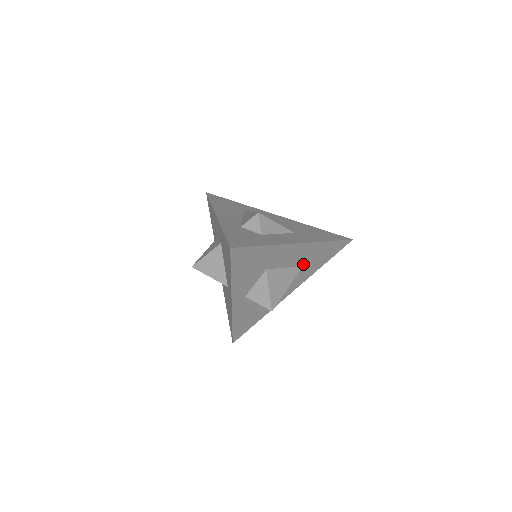
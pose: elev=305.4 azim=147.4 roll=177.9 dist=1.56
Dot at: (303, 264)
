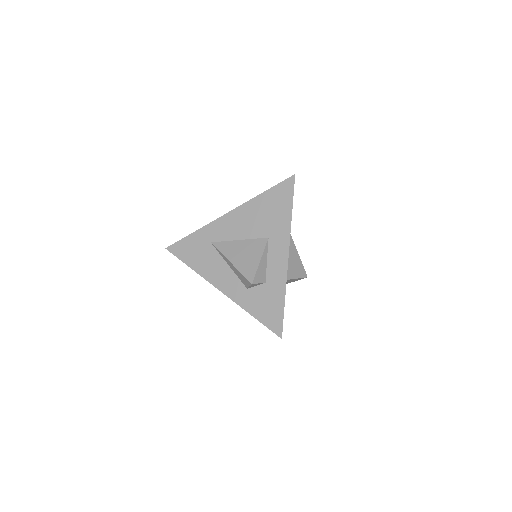
Dot at: occluded
